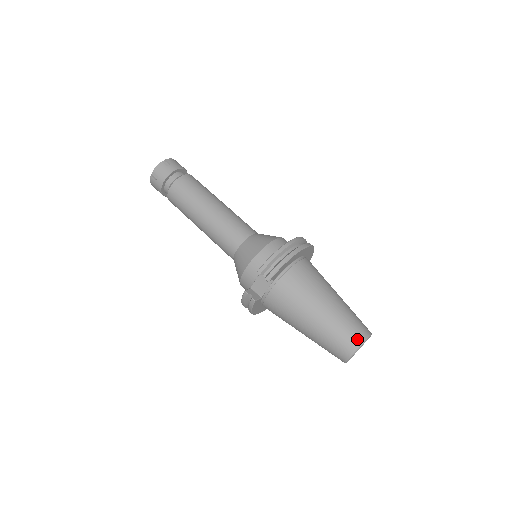
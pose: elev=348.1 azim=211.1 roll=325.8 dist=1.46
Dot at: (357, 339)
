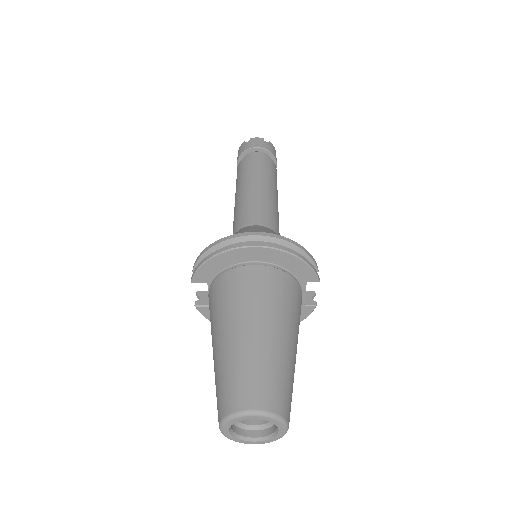
Dot at: (227, 405)
